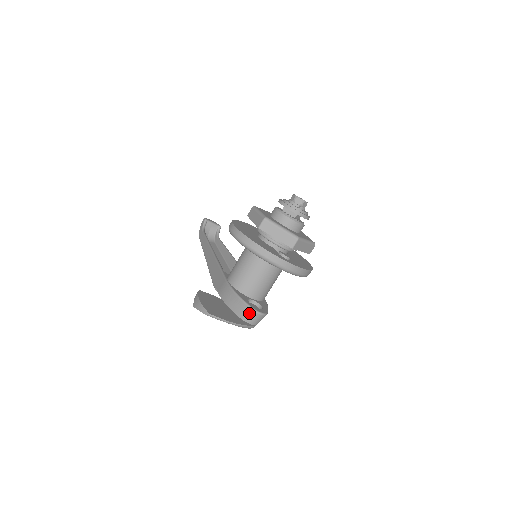
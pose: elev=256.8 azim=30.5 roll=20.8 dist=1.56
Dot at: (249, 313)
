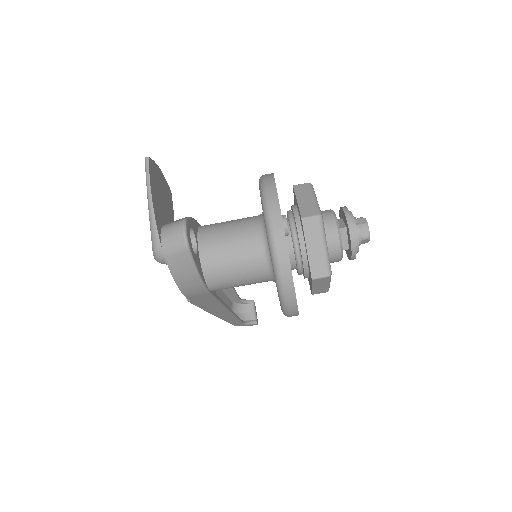
Dot at: (176, 223)
